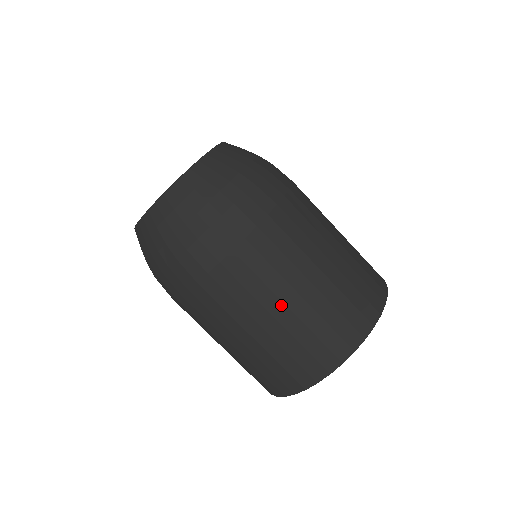
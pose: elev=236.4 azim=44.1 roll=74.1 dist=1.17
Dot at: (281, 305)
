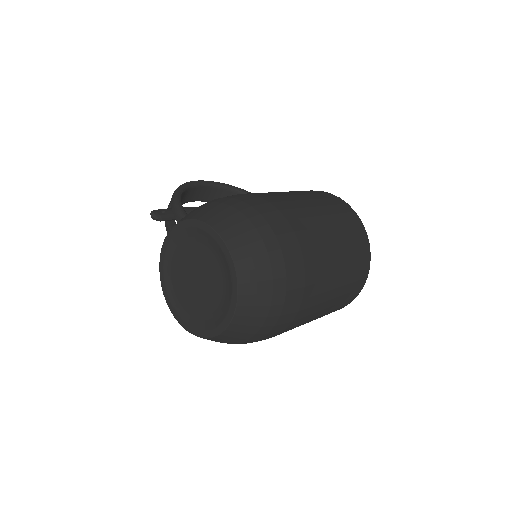
Dot at: (334, 291)
